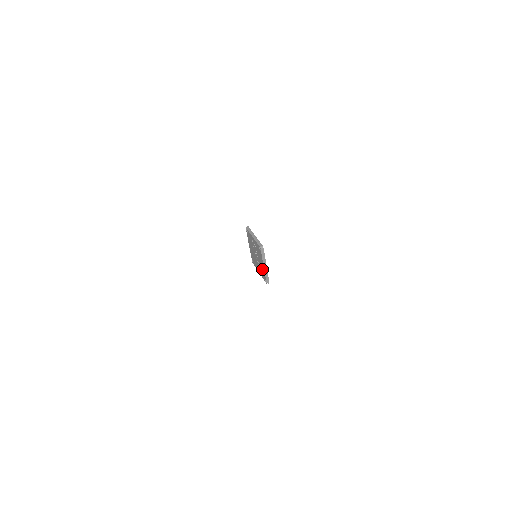
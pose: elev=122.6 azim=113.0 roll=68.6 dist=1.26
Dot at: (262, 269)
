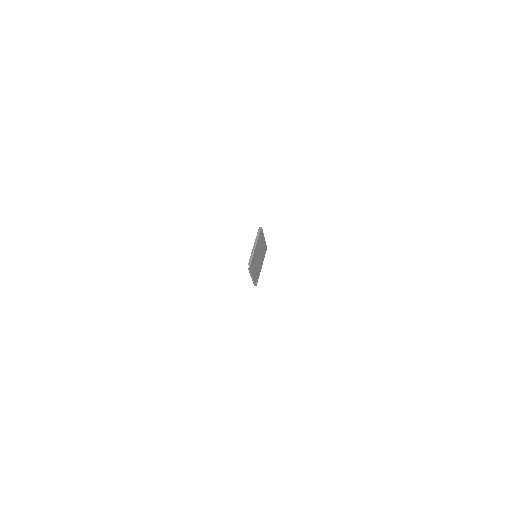
Dot at: occluded
